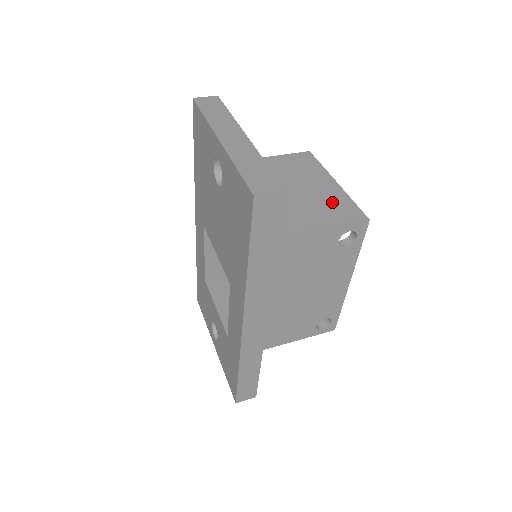
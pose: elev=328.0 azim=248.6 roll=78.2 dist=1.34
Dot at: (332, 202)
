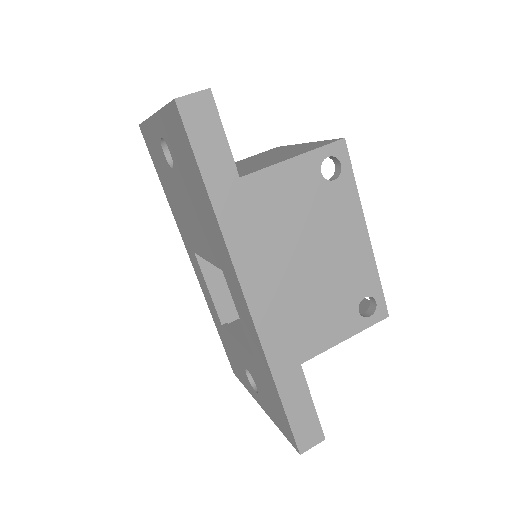
Dot at: (302, 148)
